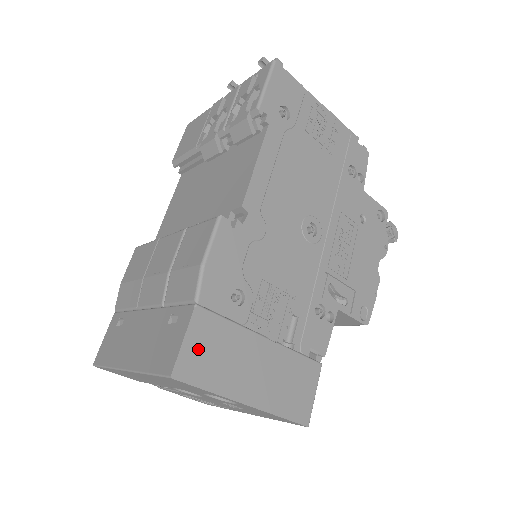
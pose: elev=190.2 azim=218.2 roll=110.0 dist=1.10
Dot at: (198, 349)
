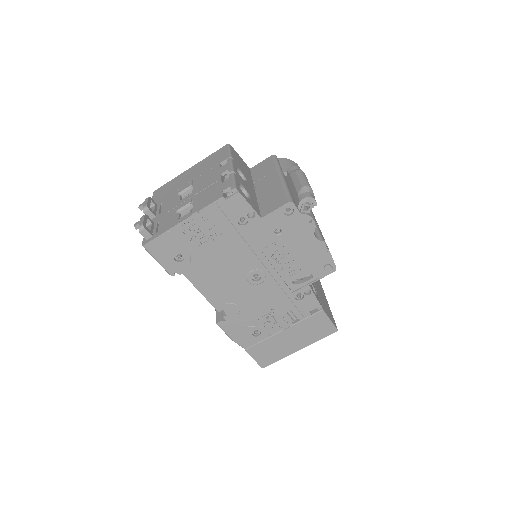
Dot at: (262, 357)
